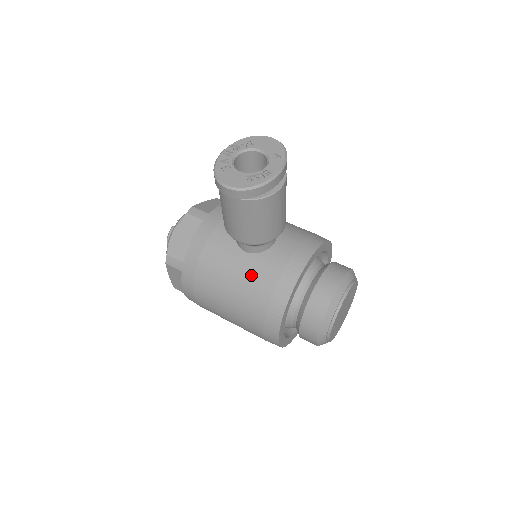
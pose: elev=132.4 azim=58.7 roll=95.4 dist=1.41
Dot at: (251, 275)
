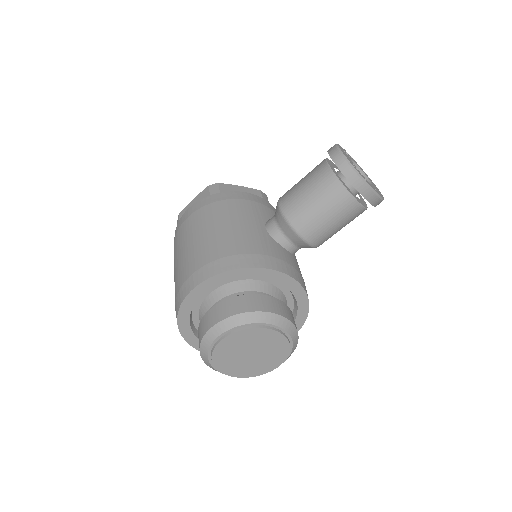
Dot at: (250, 234)
